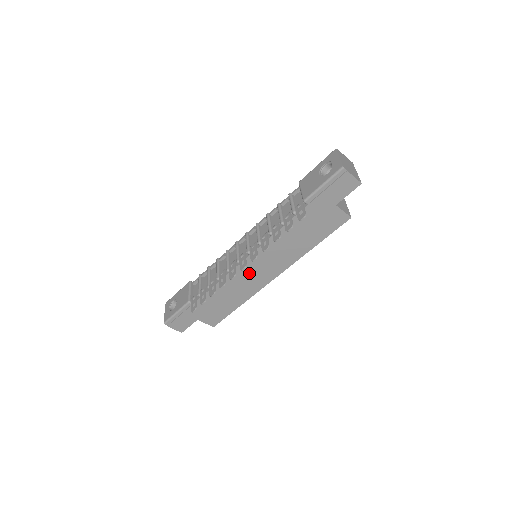
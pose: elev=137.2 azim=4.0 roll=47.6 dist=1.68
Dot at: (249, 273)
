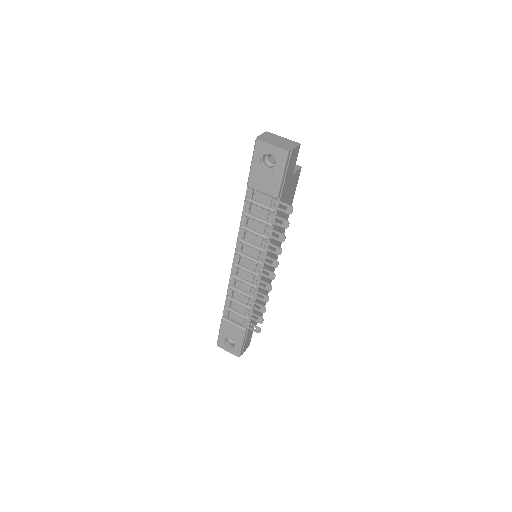
Dot at: occluded
